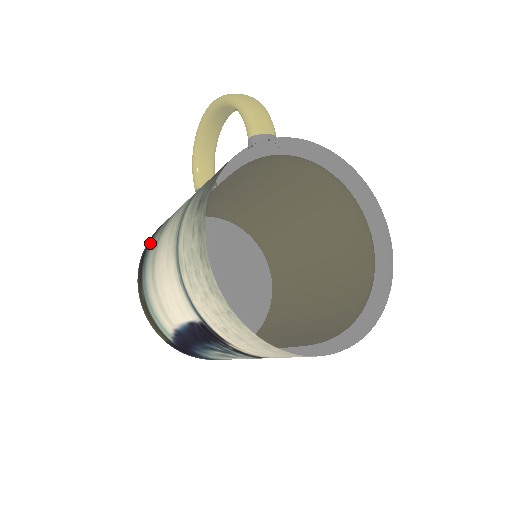
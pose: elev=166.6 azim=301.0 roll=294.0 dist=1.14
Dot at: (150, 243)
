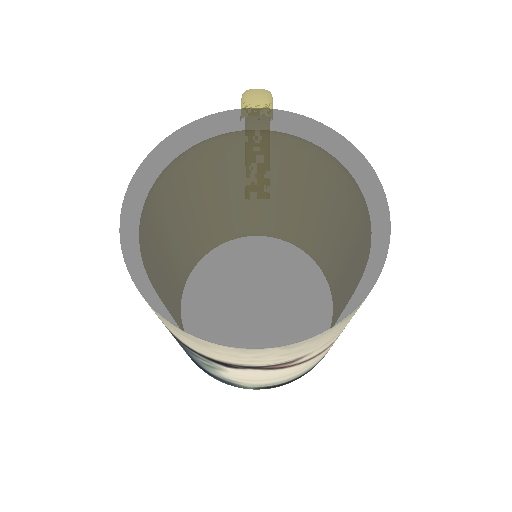
Dot at: occluded
